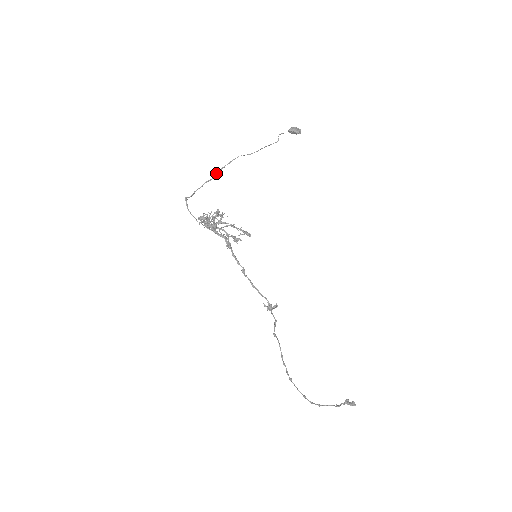
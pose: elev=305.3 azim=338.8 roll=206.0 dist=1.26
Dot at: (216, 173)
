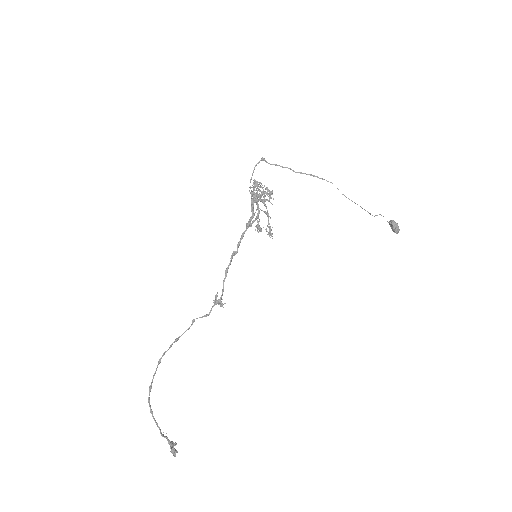
Dot at: (304, 173)
